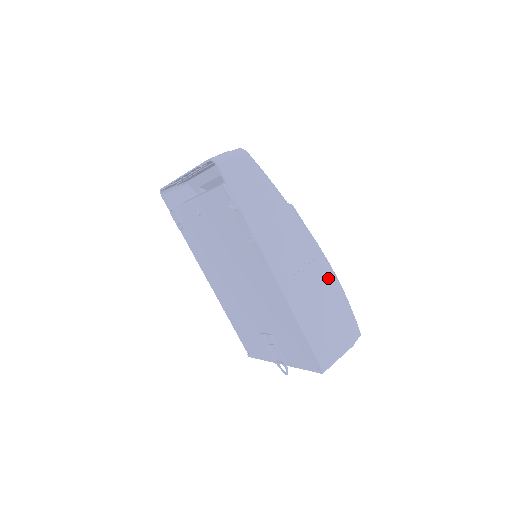
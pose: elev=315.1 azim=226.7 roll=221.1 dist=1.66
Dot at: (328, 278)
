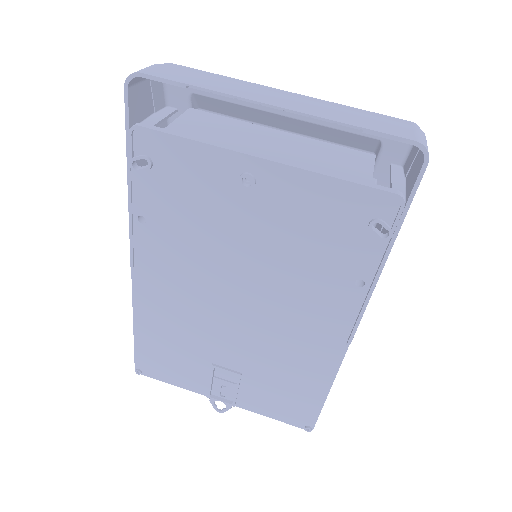
Dot at: occluded
